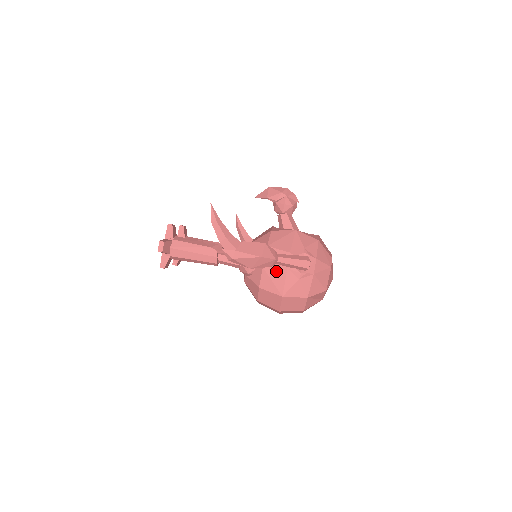
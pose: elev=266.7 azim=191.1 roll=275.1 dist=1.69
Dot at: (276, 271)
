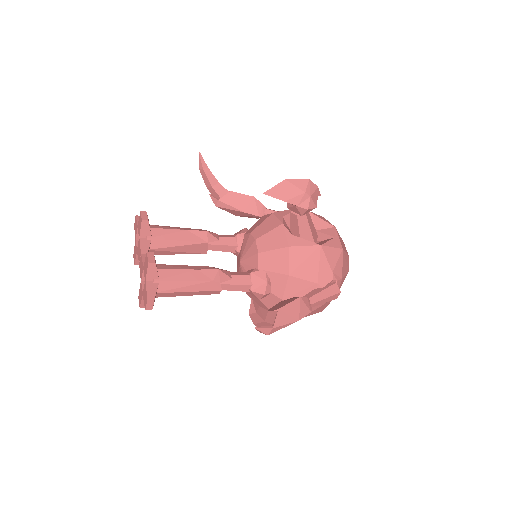
Dot at: occluded
